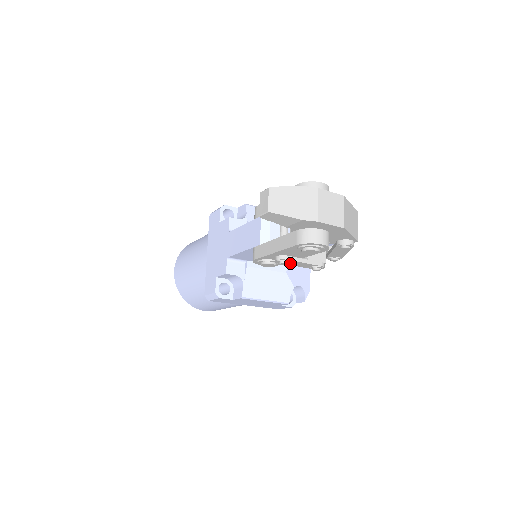
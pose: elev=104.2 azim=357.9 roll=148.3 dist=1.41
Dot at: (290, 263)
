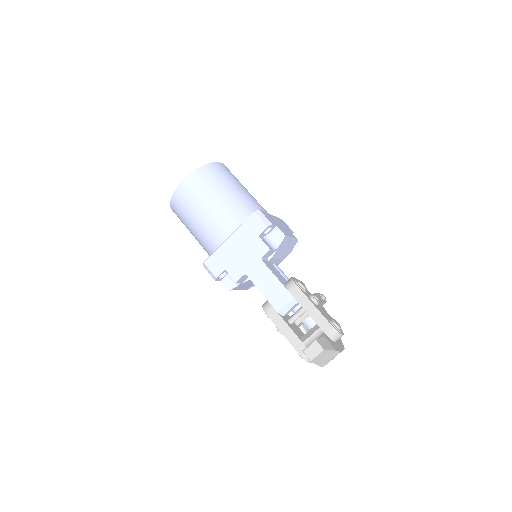
Dot at: occluded
